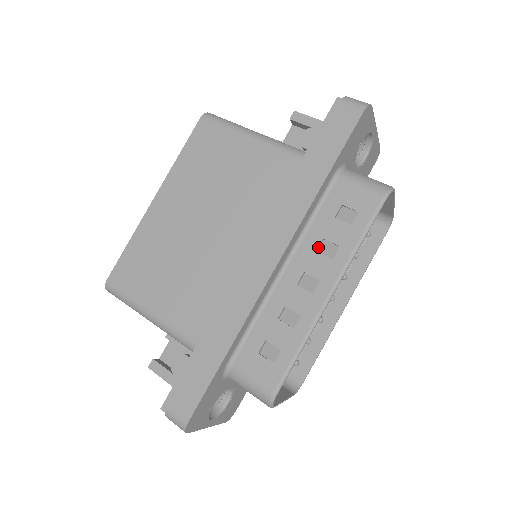
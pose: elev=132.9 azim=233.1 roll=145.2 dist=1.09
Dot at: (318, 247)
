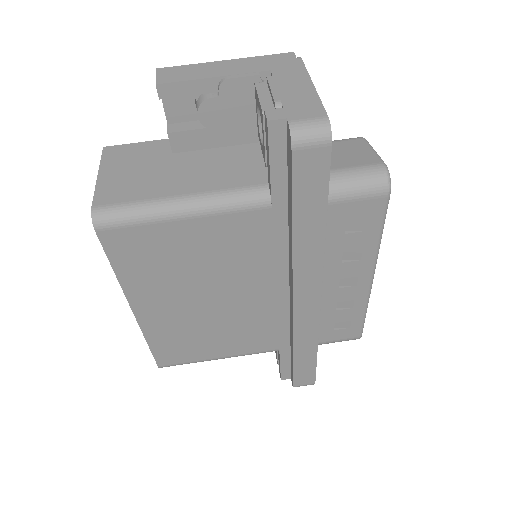
Dot at: (341, 258)
